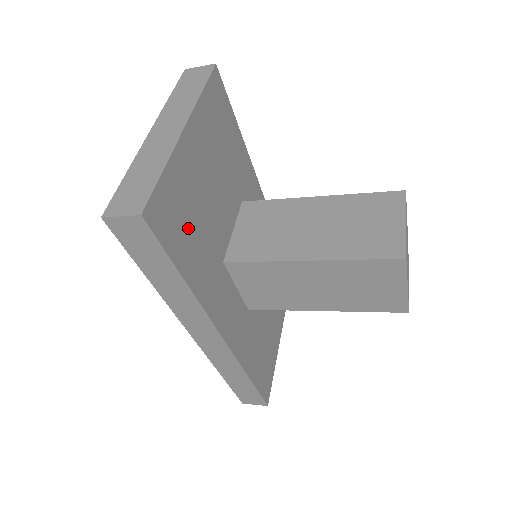
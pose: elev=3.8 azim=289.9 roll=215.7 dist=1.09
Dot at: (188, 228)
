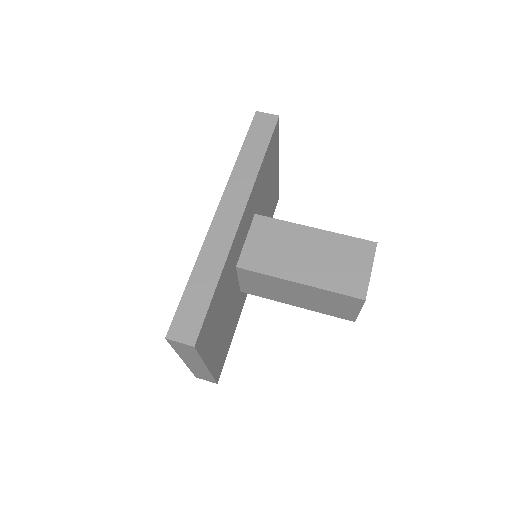
Dot at: (226, 342)
